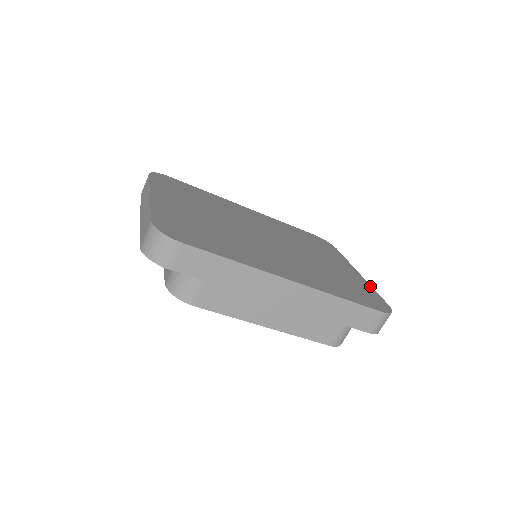
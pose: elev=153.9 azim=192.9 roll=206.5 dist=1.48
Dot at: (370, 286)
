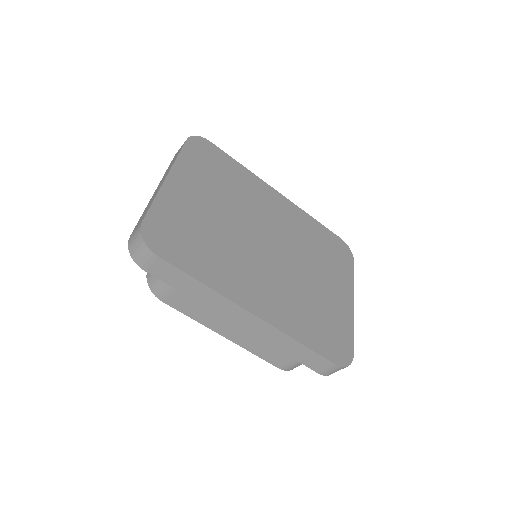
Dot at: (352, 324)
